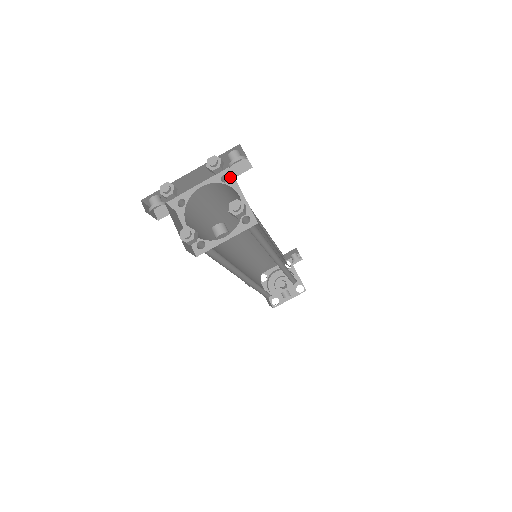
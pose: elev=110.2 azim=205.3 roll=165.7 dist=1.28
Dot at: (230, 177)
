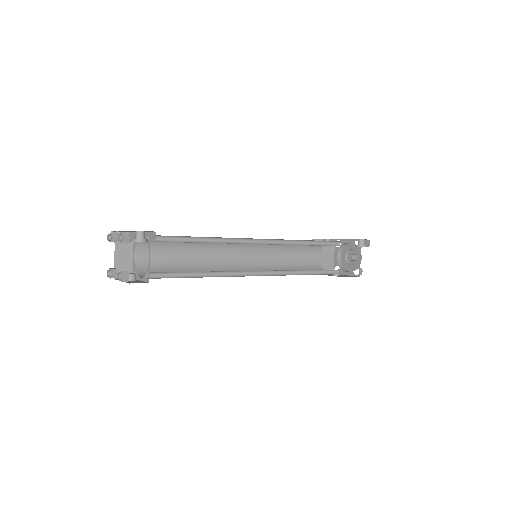
Dot at: (149, 240)
